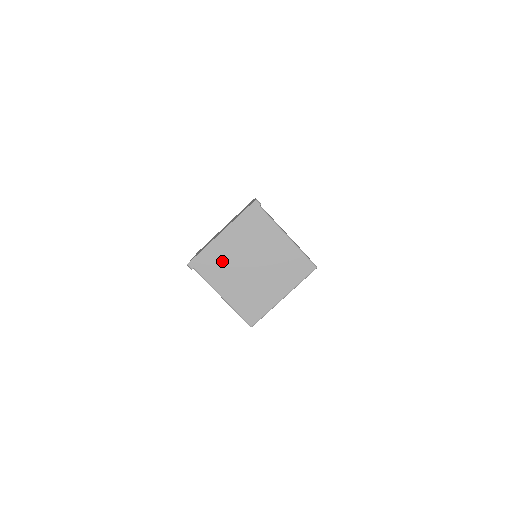
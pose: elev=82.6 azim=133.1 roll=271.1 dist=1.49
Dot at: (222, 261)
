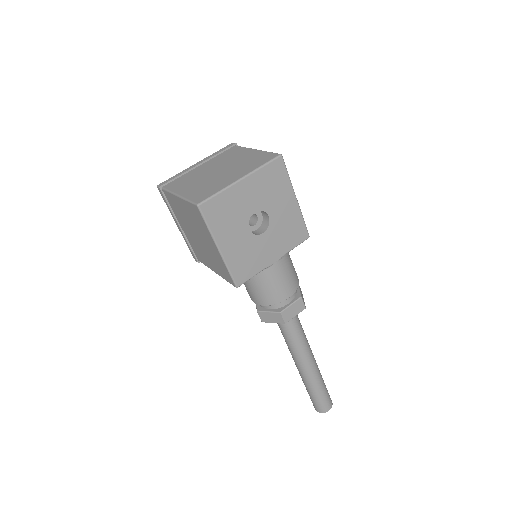
Dot at: (189, 177)
